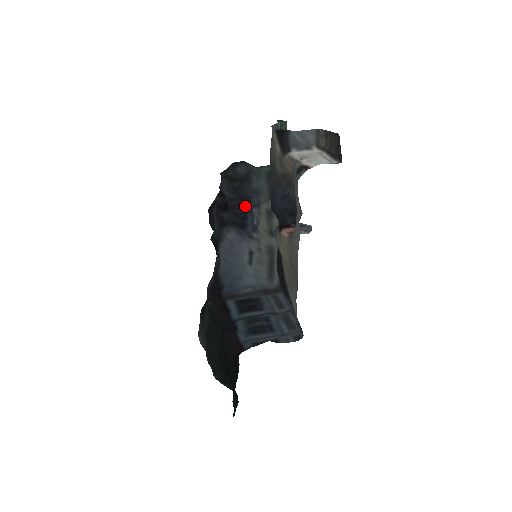
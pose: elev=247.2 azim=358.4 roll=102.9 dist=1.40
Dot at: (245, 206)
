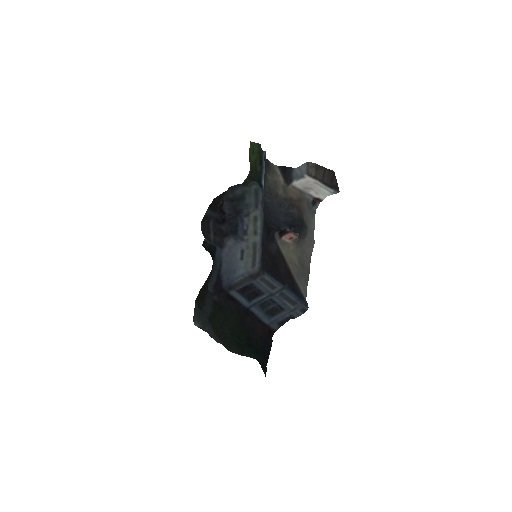
Dot at: (237, 217)
